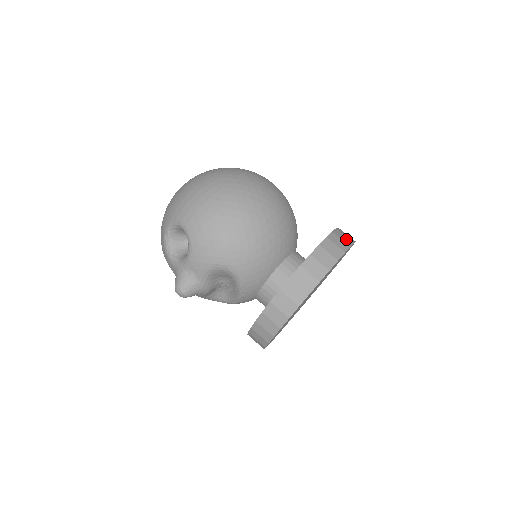
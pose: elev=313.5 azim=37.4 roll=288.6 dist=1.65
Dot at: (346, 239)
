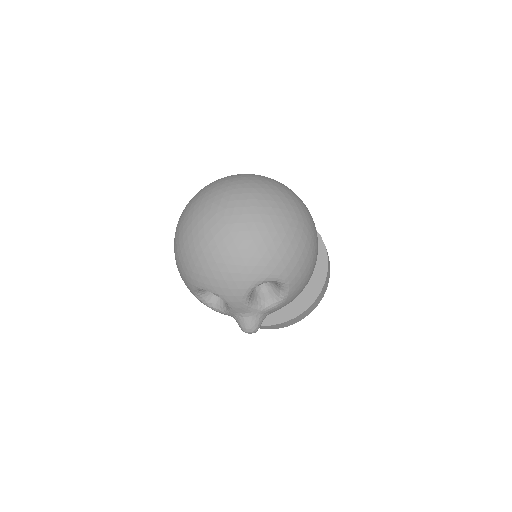
Dot at: occluded
